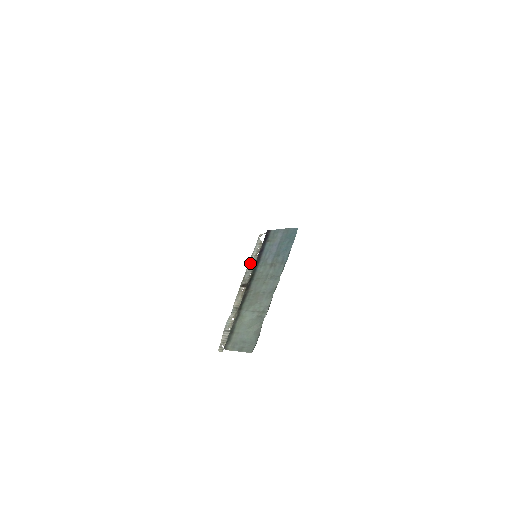
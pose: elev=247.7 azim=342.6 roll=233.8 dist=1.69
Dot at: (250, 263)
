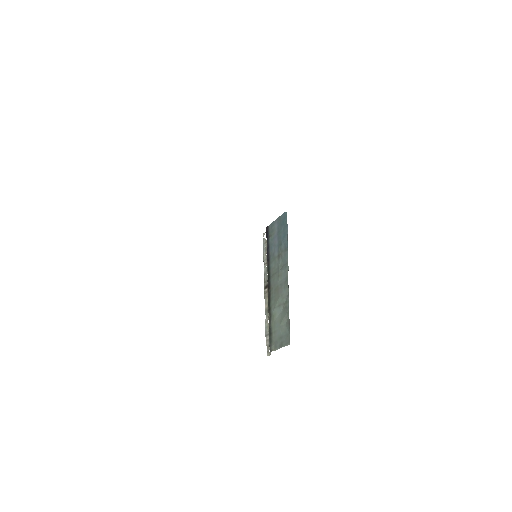
Dot at: (264, 264)
